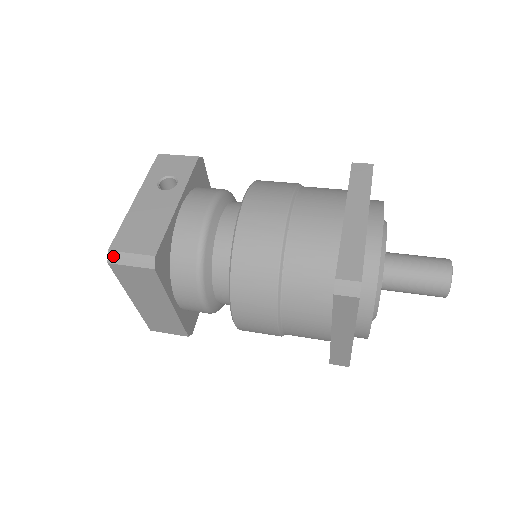
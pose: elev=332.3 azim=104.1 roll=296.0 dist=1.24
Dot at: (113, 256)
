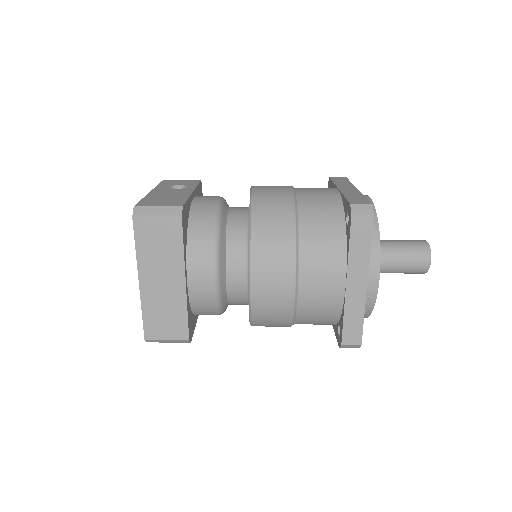
Dot at: (139, 210)
